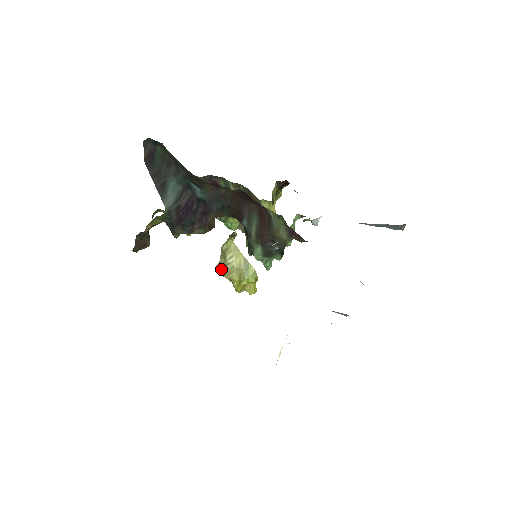
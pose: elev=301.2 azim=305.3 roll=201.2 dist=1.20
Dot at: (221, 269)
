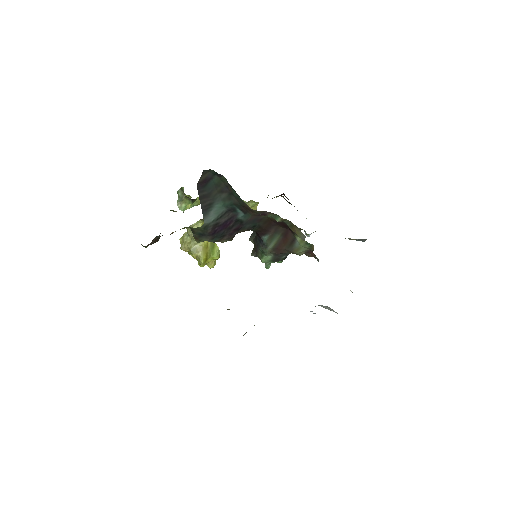
Dot at: (185, 245)
